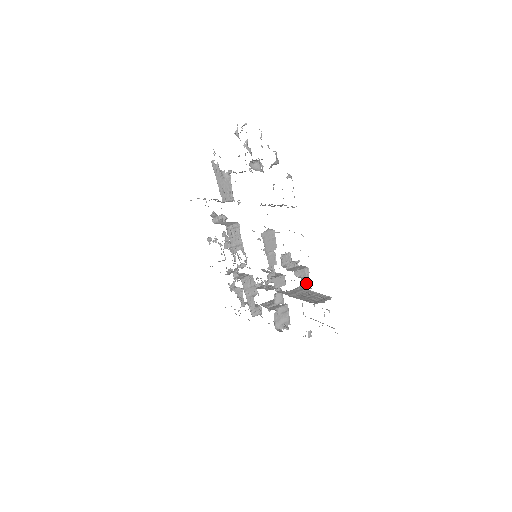
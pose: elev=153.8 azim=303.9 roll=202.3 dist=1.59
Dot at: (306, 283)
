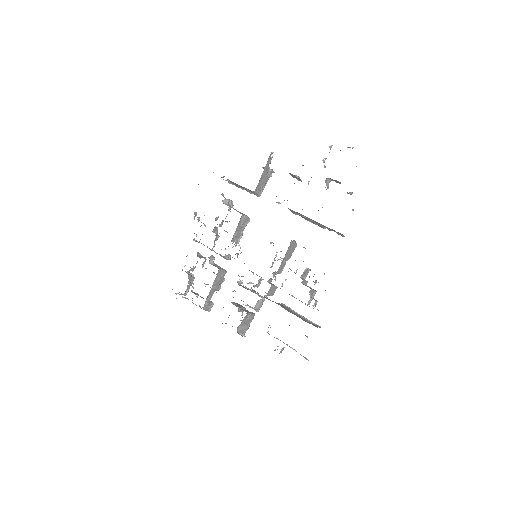
Dot at: (315, 304)
